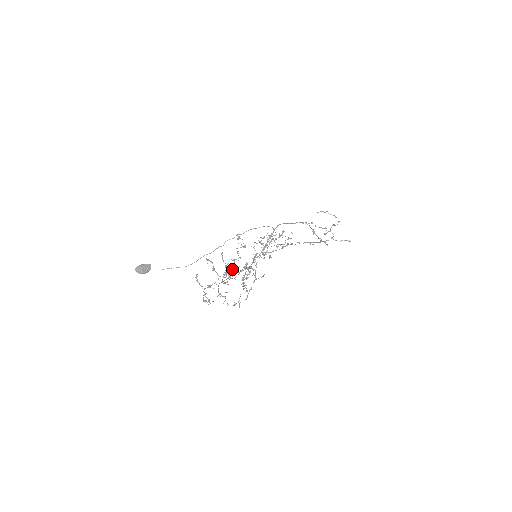
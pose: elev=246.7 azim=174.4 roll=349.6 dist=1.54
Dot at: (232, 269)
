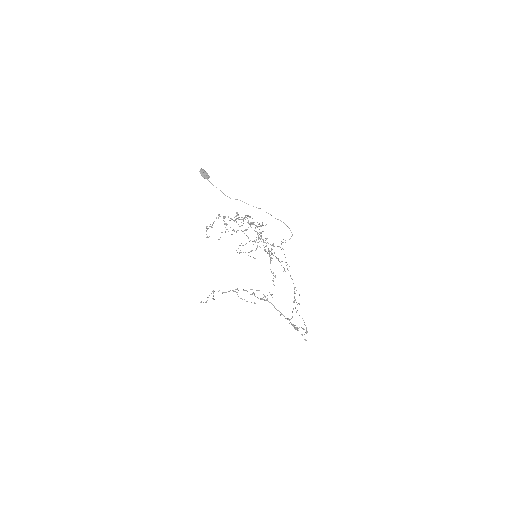
Dot at: (248, 223)
